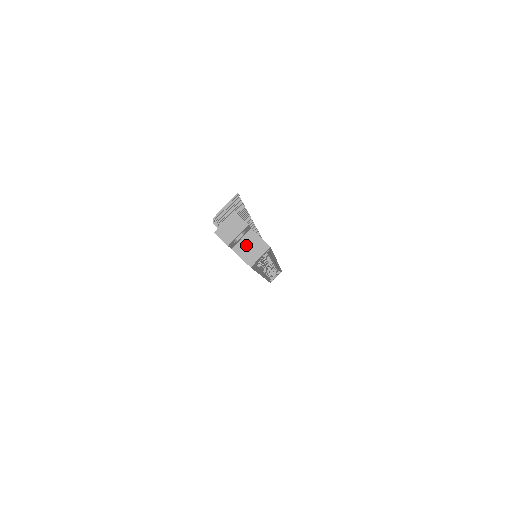
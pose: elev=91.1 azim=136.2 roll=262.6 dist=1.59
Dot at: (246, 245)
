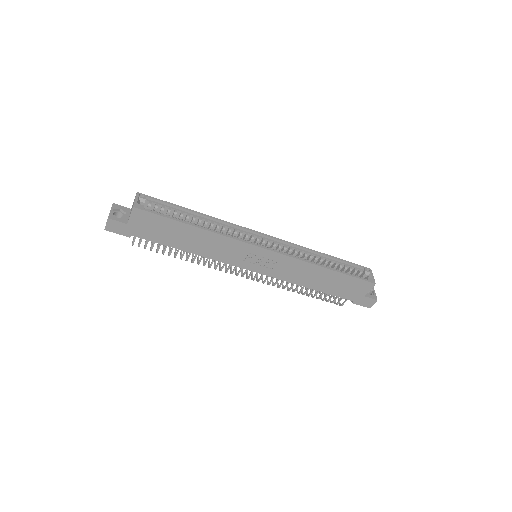
Dot at: occluded
